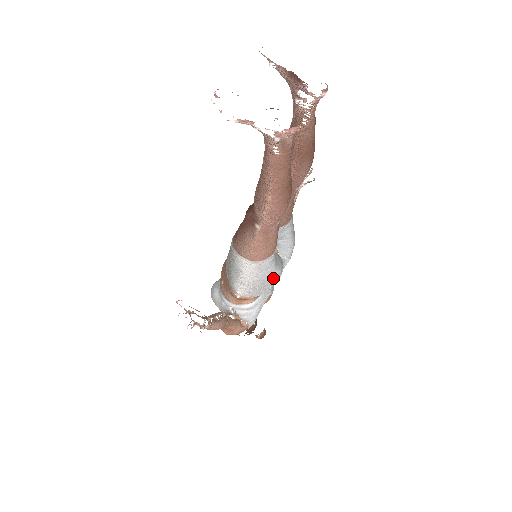
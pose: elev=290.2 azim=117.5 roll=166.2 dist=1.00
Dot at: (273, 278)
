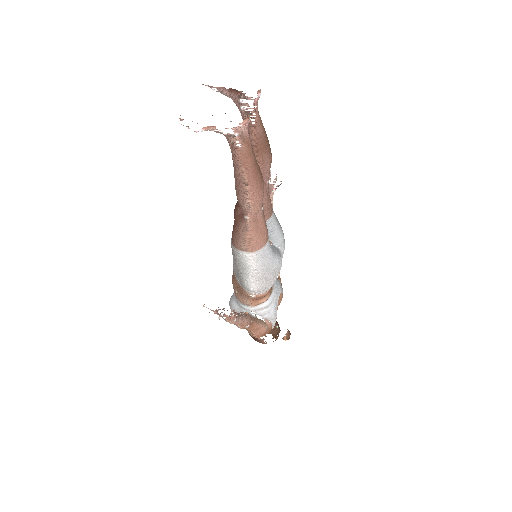
Dot at: (276, 264)
